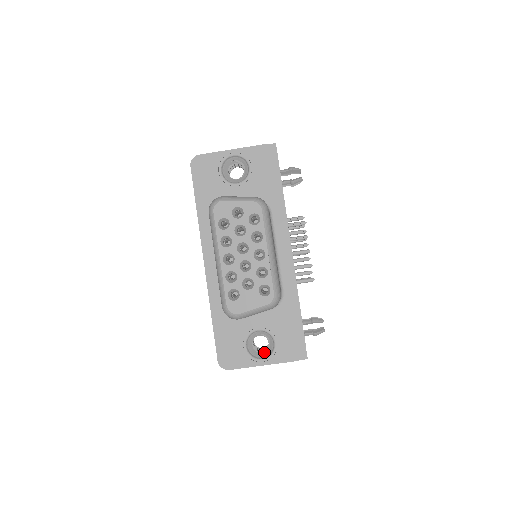
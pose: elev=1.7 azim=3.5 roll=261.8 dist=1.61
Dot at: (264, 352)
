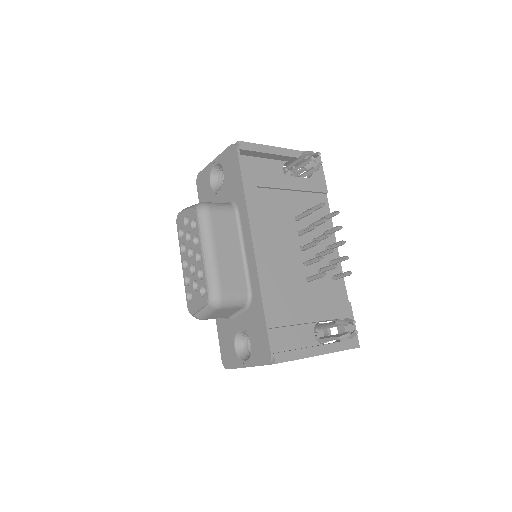
Dot at: occluded
